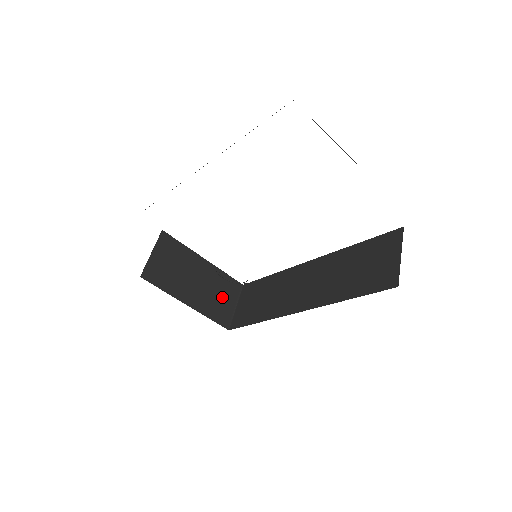
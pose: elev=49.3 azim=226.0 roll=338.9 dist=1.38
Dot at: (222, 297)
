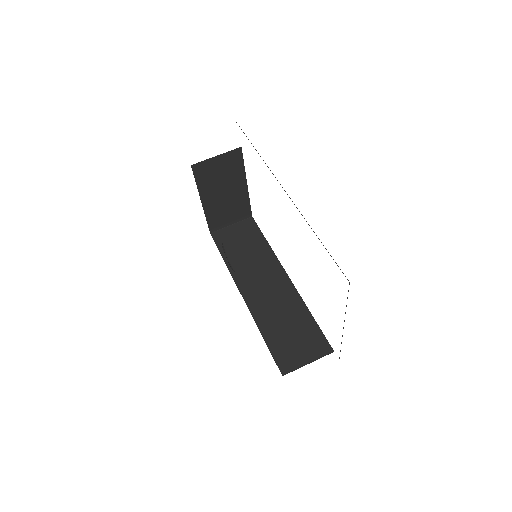
Dot at: (230, 213)
